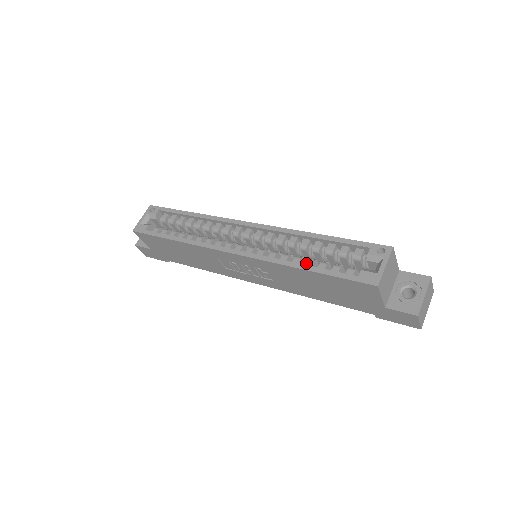
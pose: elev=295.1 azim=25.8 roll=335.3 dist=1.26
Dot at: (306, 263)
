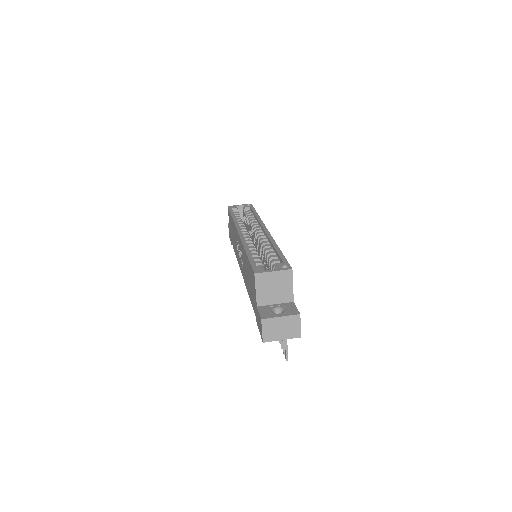
Dot at: (253, 253)
